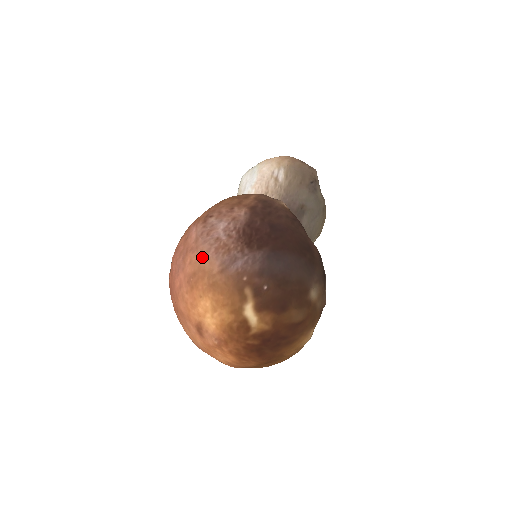
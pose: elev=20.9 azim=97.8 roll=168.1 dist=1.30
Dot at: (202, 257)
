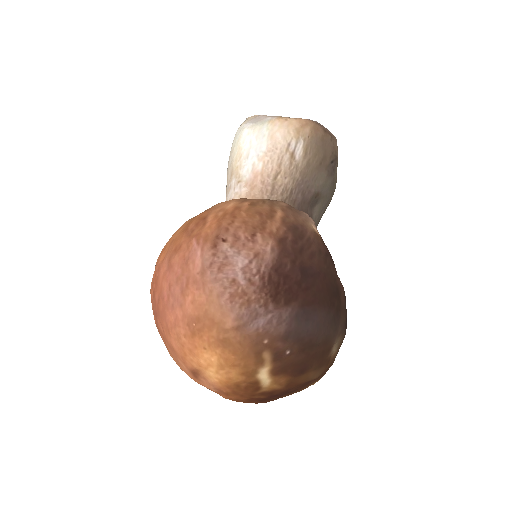
Dot at: (211, 301)
